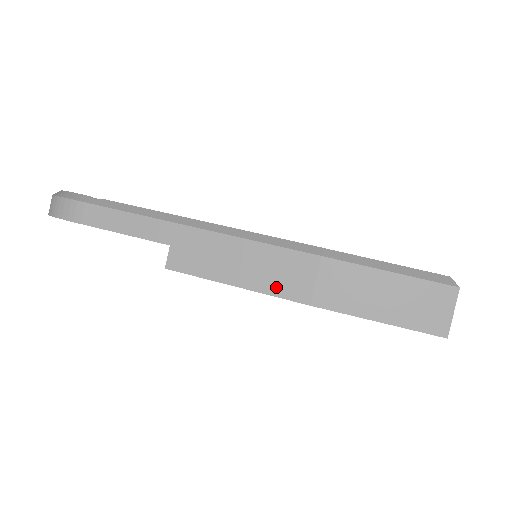
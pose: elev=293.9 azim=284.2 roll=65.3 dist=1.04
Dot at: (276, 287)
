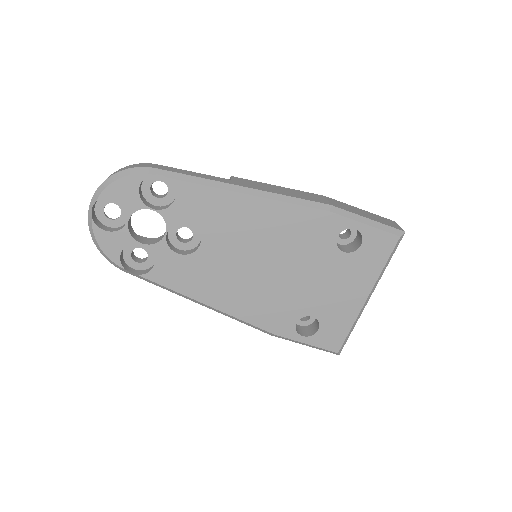
Dot at: occluded
